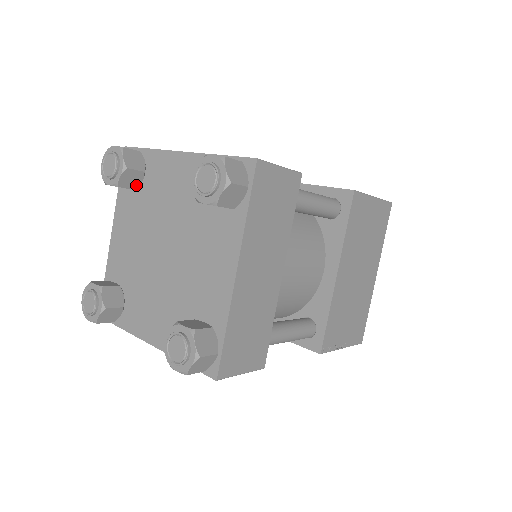
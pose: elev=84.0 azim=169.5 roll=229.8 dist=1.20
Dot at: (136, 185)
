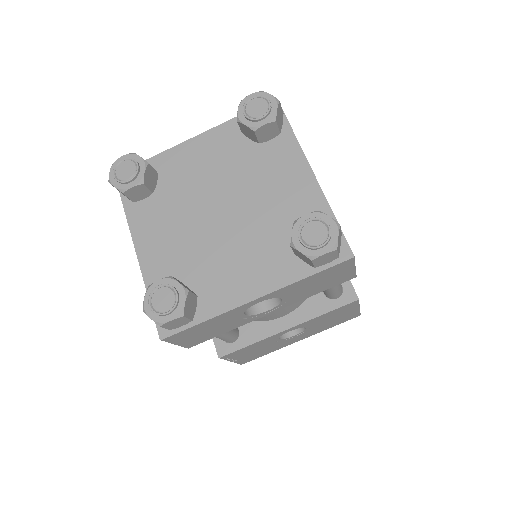
Dot at: (153, 187)
